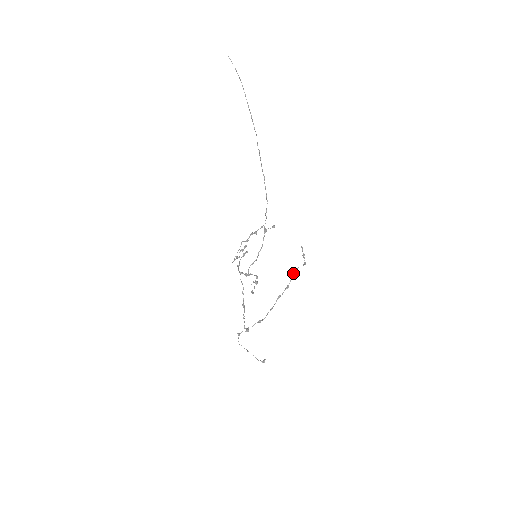
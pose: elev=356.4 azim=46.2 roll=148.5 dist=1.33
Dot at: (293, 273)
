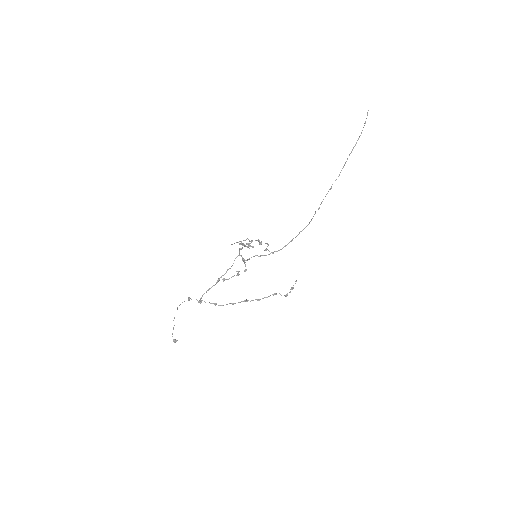
Dot at: (272, 294)
